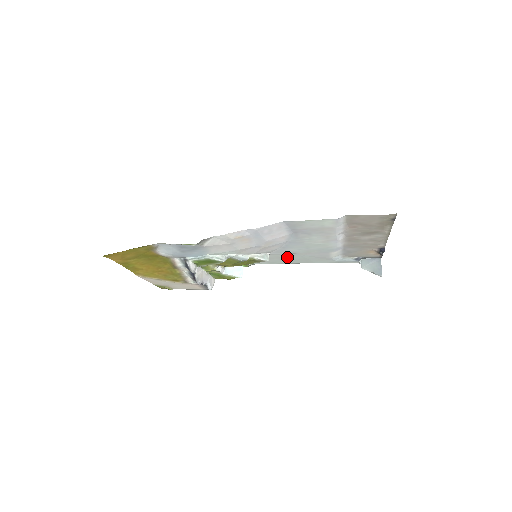
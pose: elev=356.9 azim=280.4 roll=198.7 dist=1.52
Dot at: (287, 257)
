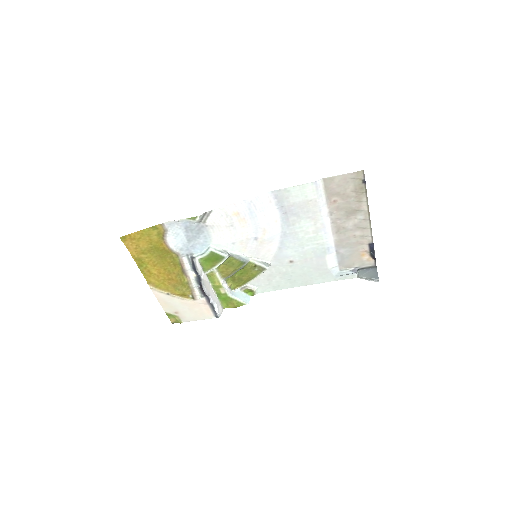
Dot at: (288, 272)
